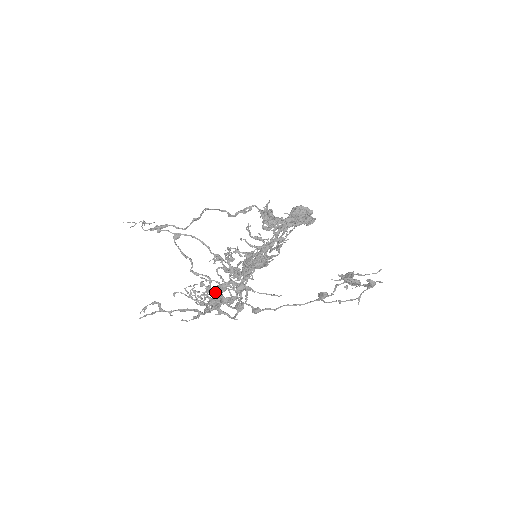
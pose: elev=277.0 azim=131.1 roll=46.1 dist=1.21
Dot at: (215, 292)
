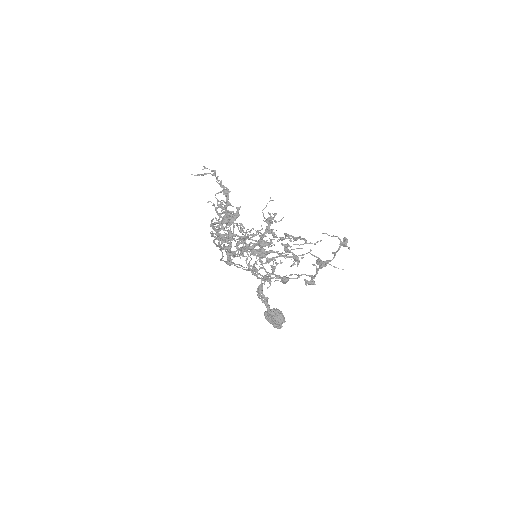
Dot at: occluded
